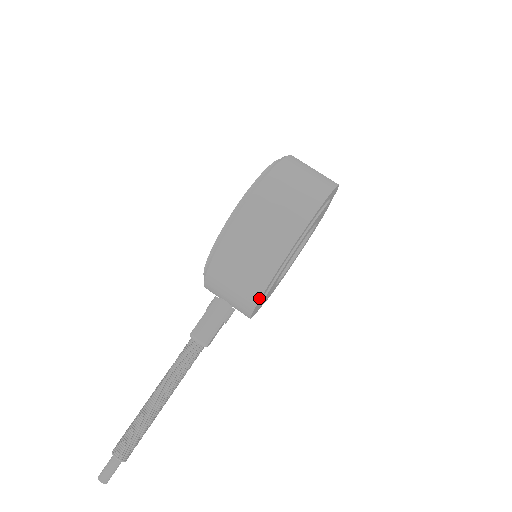
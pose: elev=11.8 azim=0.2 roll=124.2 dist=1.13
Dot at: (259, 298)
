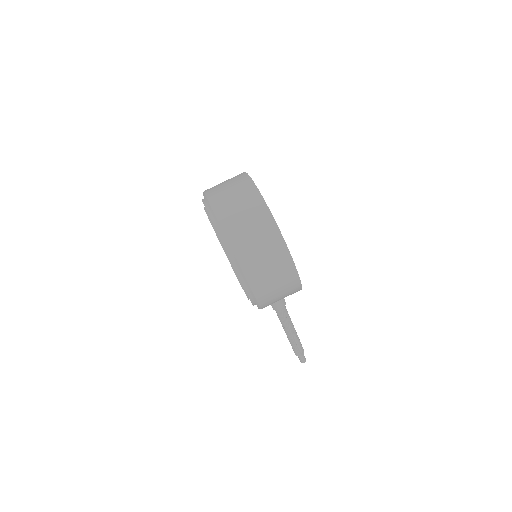
Dot at: occluded
